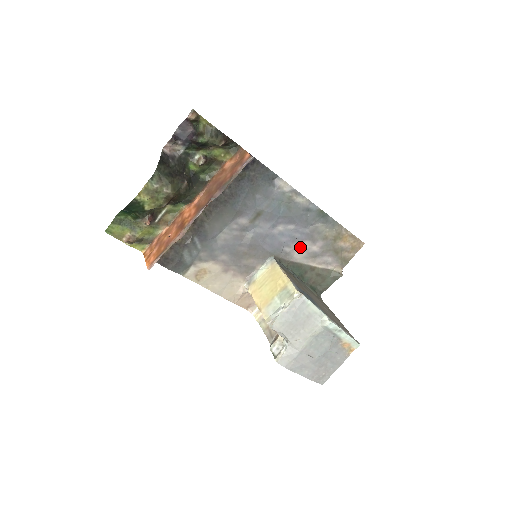
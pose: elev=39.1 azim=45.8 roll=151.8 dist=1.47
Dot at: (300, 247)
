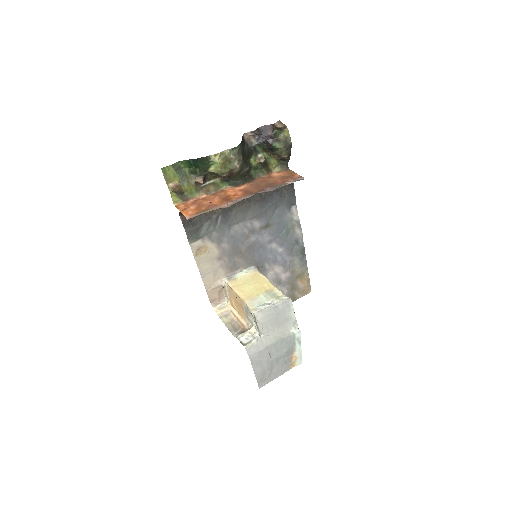
Dot at: (275, 269)
